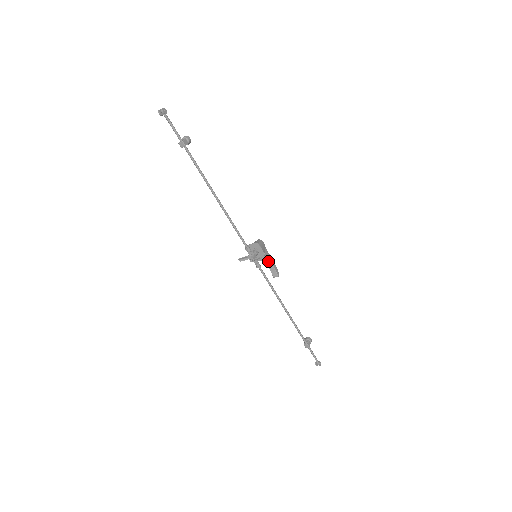
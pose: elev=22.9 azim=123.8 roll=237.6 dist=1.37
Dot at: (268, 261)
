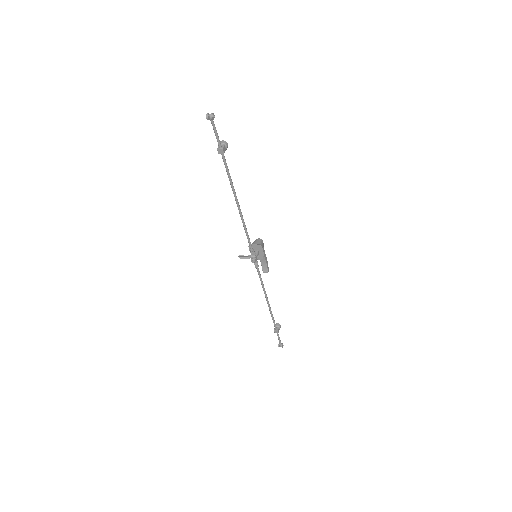
Dot at: (263, 259)
